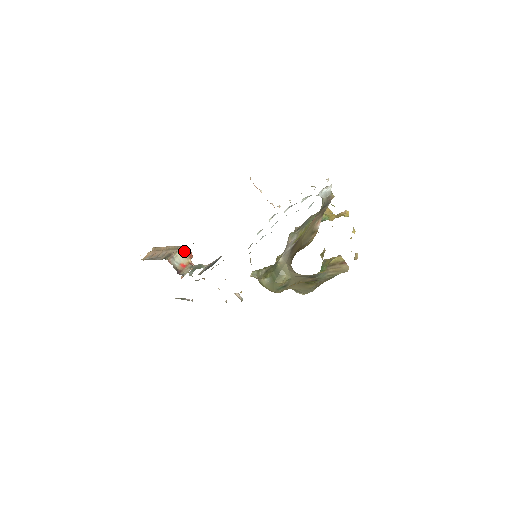
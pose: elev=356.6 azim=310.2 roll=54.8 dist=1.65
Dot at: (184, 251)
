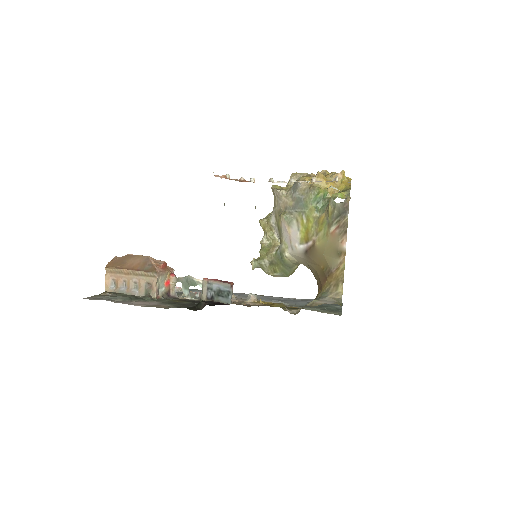
Dot at: (162, 272)
